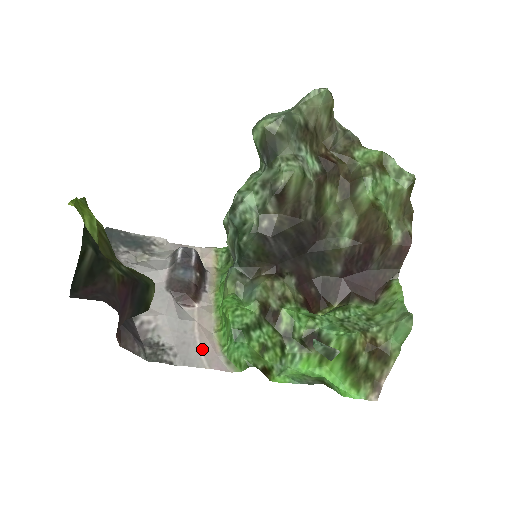
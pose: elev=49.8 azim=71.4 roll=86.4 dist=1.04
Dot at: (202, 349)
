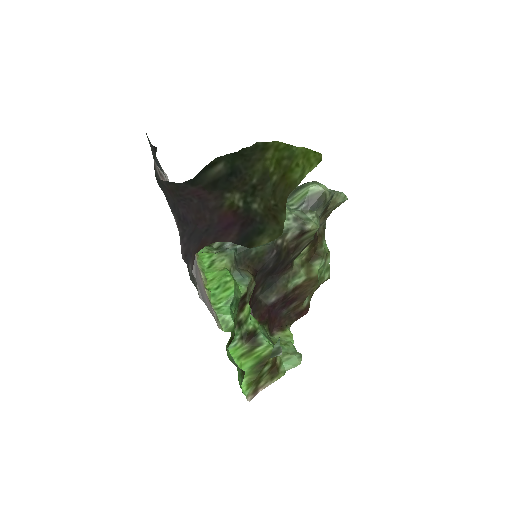
Dot at: (206, 296)
